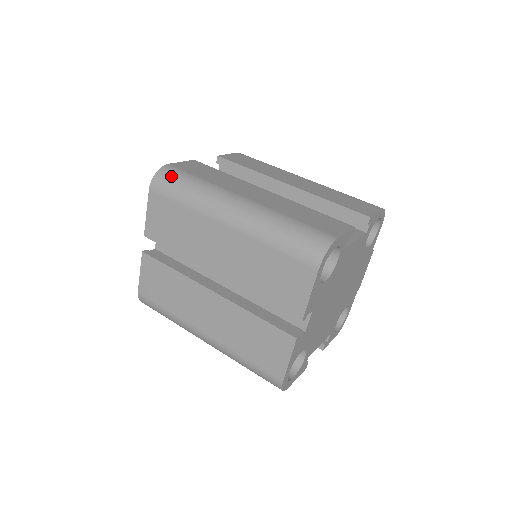
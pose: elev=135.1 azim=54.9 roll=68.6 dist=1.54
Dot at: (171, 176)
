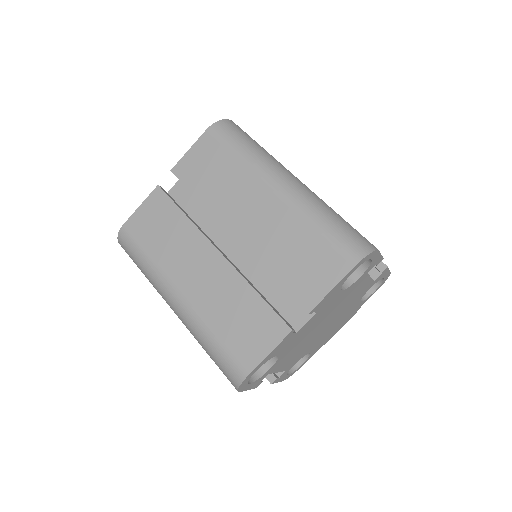
Dot at: (236, 129)
